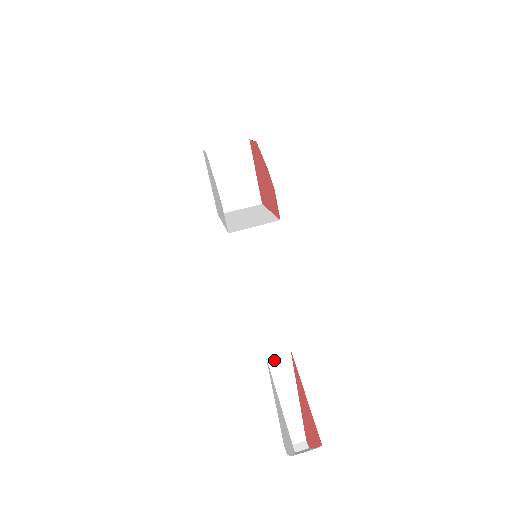
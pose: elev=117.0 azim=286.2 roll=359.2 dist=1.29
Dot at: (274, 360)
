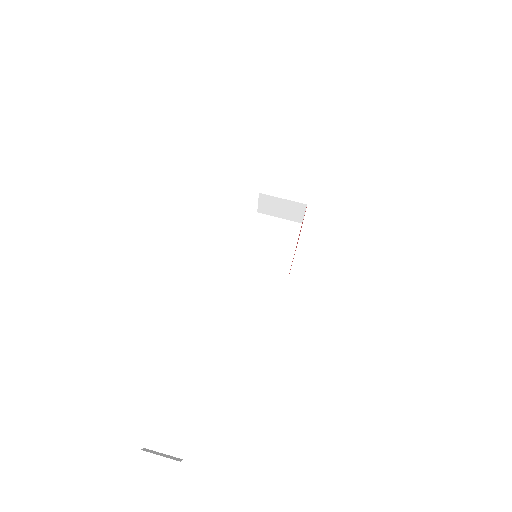
Dot at: (213, 274)
